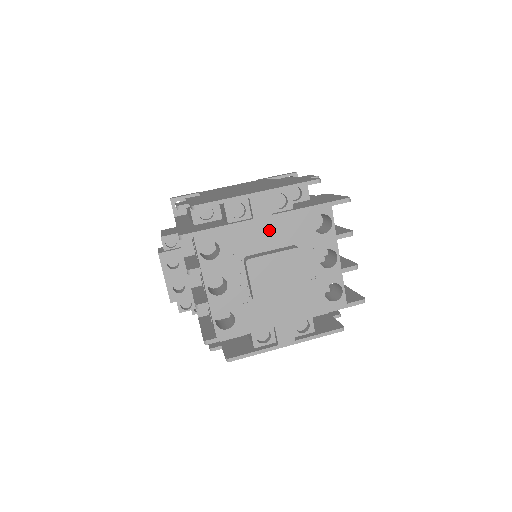
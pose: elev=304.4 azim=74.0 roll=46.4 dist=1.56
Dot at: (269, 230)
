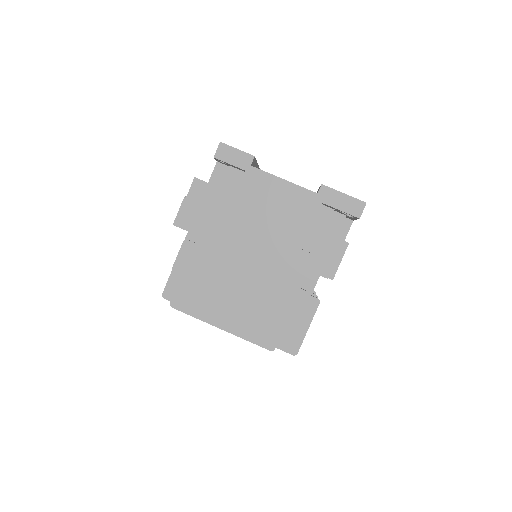
Dot at: occluded
